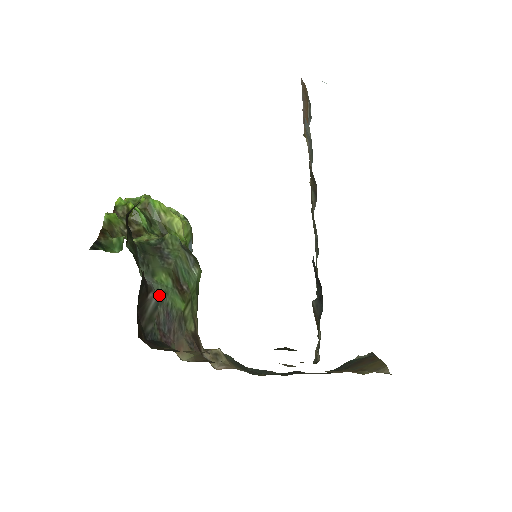
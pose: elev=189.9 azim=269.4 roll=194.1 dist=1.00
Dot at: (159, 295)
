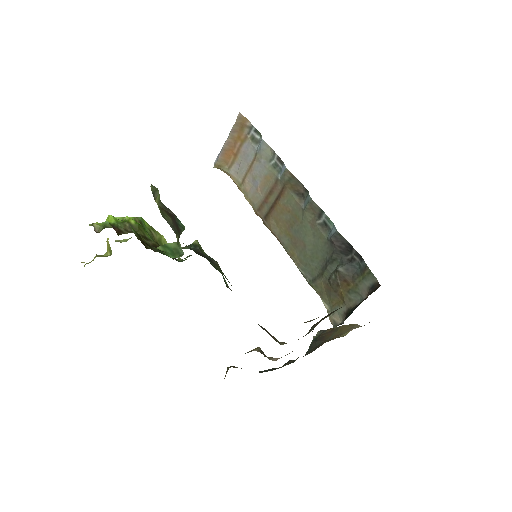
Dot at: occluded
